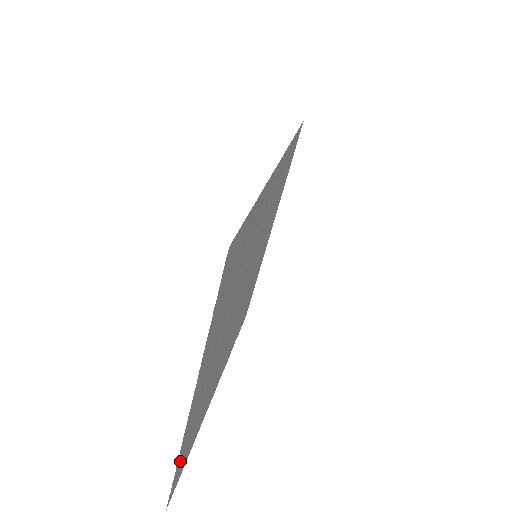
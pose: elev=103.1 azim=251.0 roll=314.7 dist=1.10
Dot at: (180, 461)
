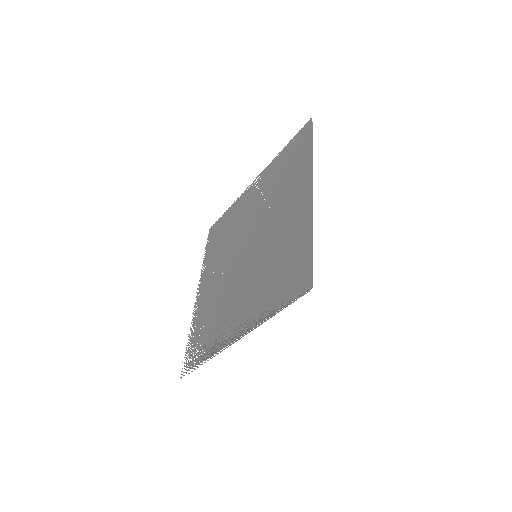
Dot at: (208, 251)
